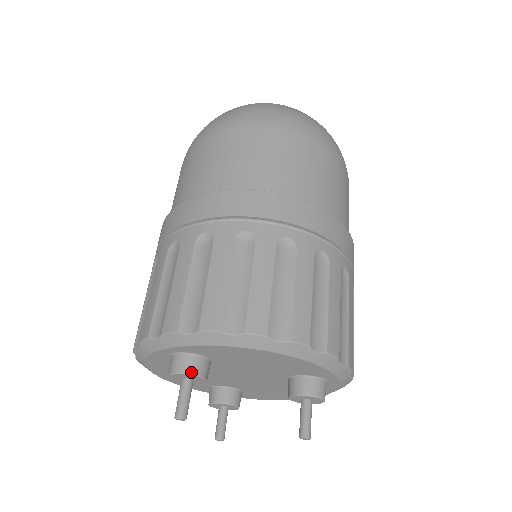
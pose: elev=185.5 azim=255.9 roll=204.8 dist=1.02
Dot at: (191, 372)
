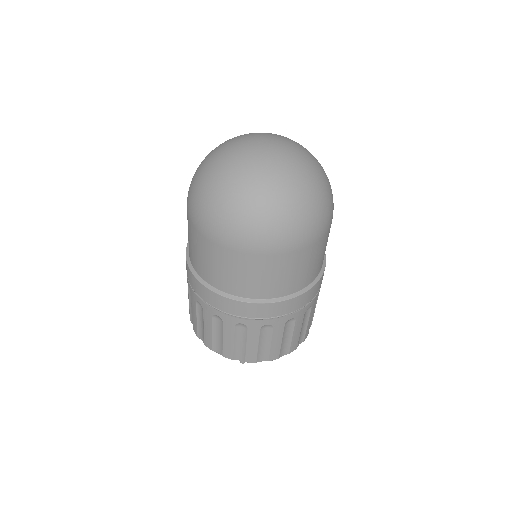
Dot at: occluded
